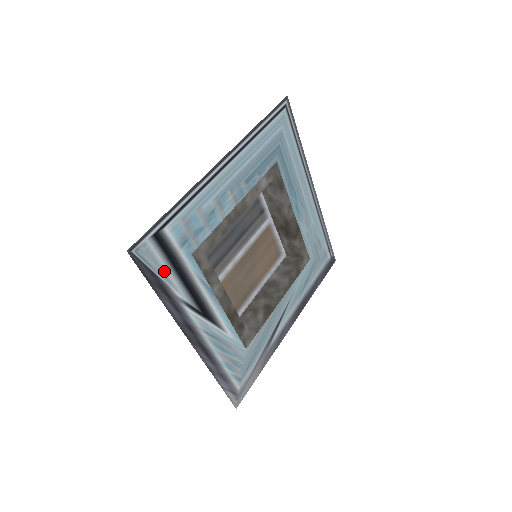
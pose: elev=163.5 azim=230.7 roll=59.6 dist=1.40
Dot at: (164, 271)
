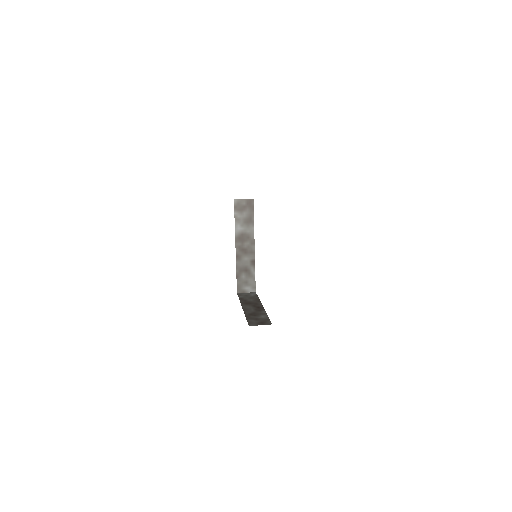
Dot at: occluded
